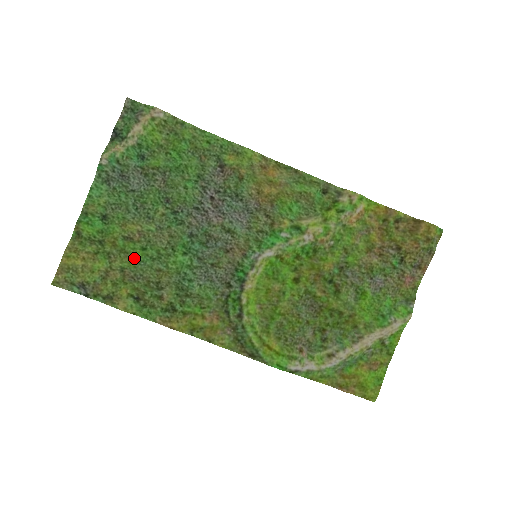
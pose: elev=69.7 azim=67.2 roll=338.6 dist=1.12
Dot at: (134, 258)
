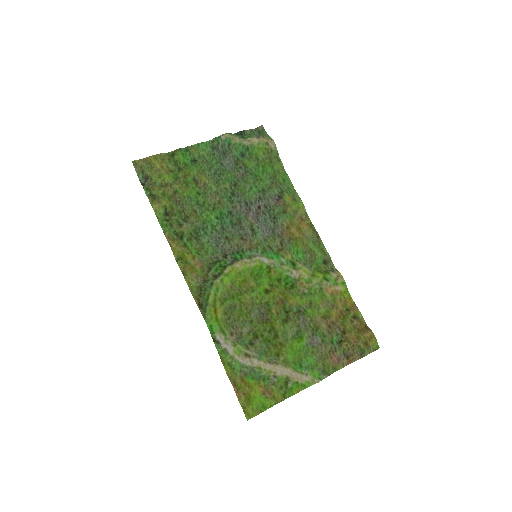
Dot at: (189, 192)
